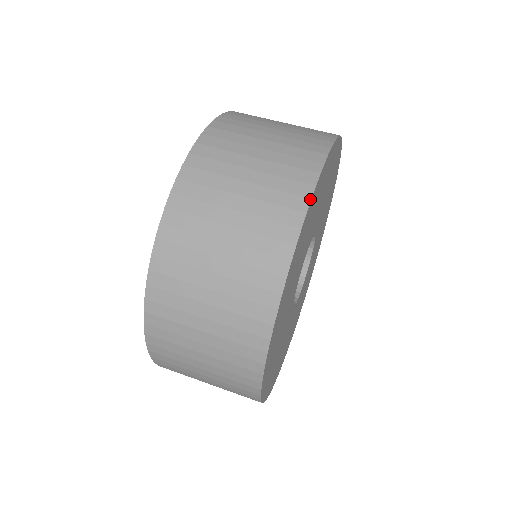
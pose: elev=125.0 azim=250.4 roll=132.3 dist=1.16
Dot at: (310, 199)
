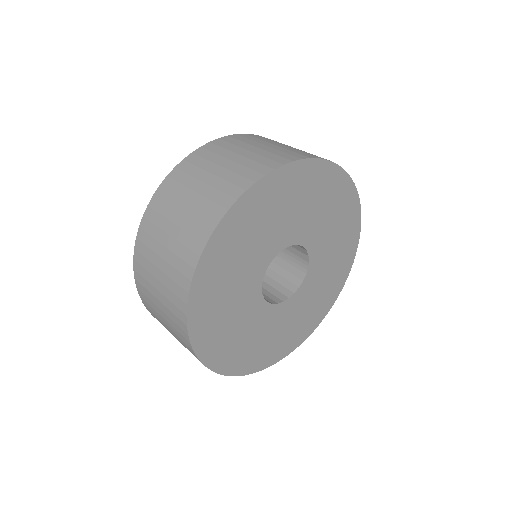
Dot at: (219, 221)
